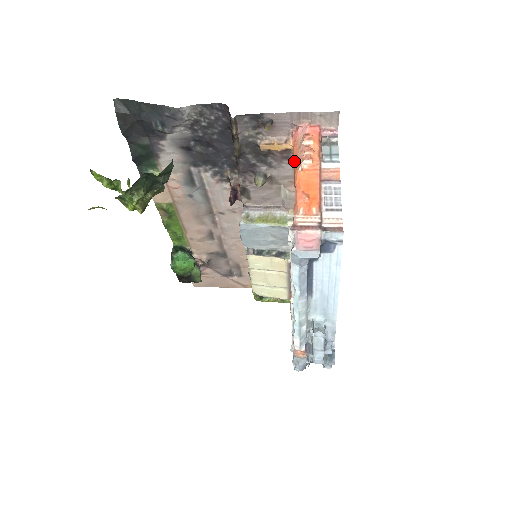
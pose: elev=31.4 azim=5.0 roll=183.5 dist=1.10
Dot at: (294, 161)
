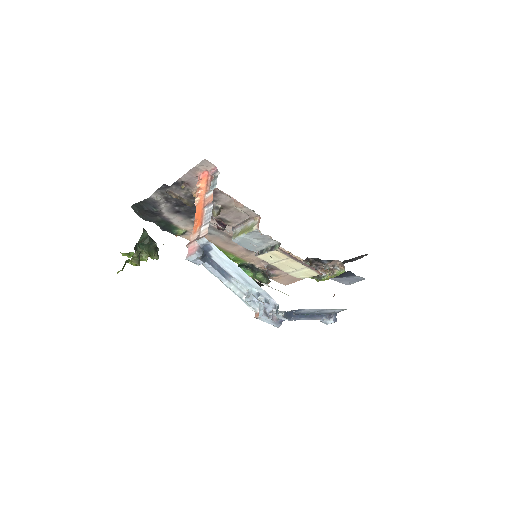
Dot at: occluded
